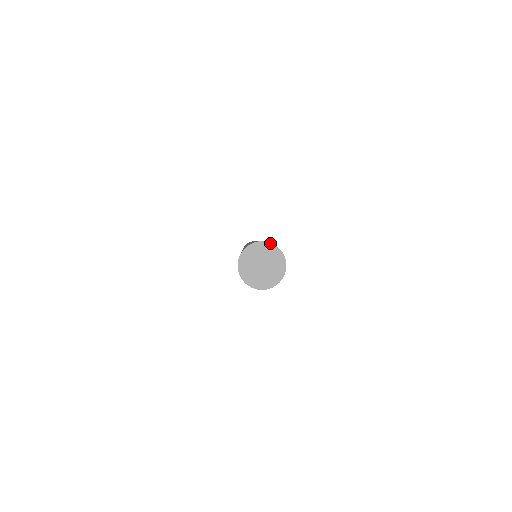
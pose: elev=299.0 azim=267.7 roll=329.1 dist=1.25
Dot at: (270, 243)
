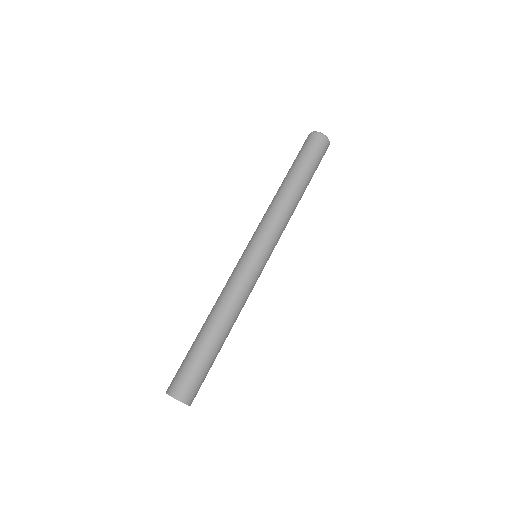
Dot at: occluded
